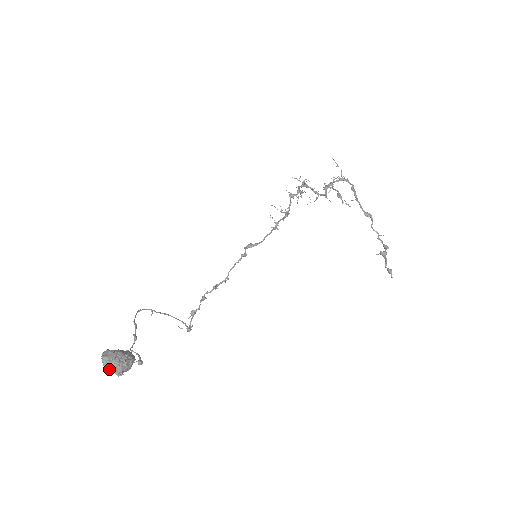
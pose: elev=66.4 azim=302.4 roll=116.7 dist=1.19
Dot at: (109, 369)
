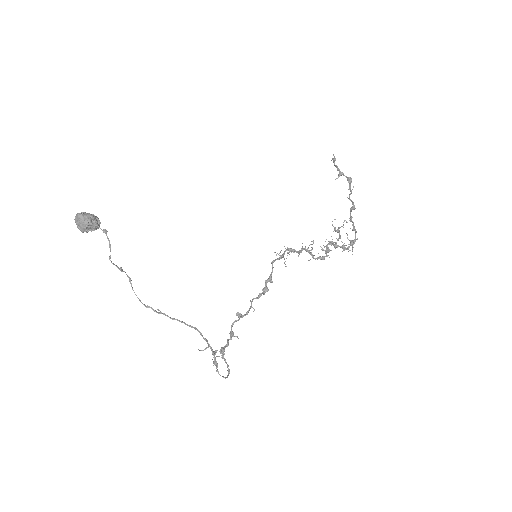
Dot at: (76, 215)
